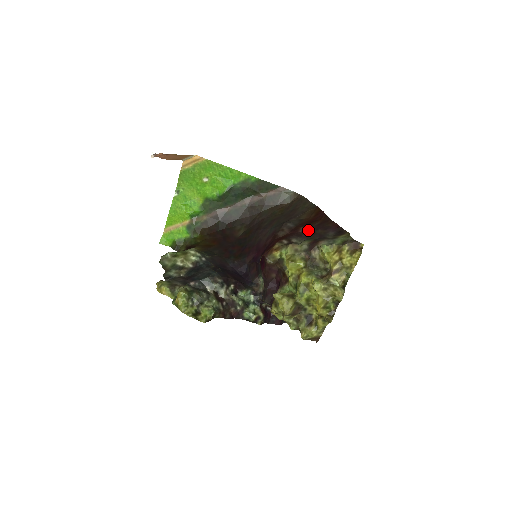
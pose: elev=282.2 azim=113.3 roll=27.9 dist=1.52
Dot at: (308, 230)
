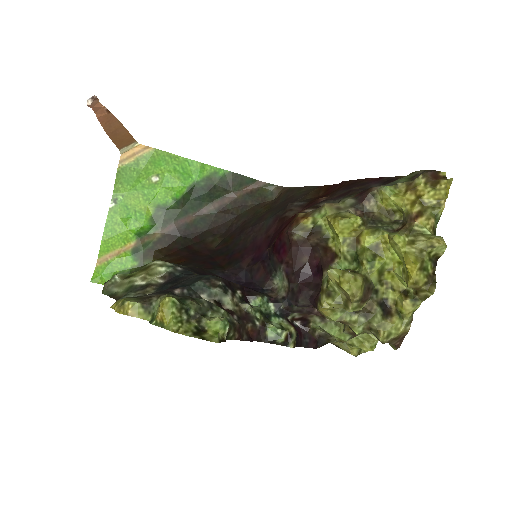
Dot at: (335, 194)
